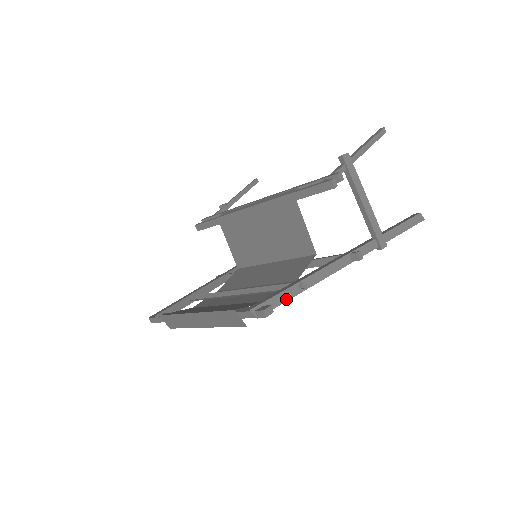
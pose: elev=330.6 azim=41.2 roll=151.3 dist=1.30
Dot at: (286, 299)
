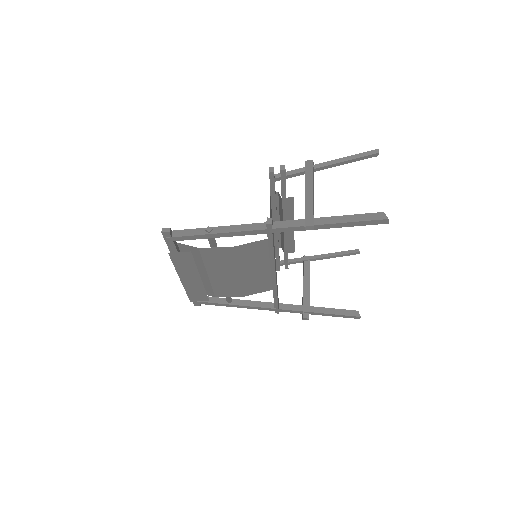
Dot at: (191, 234)
